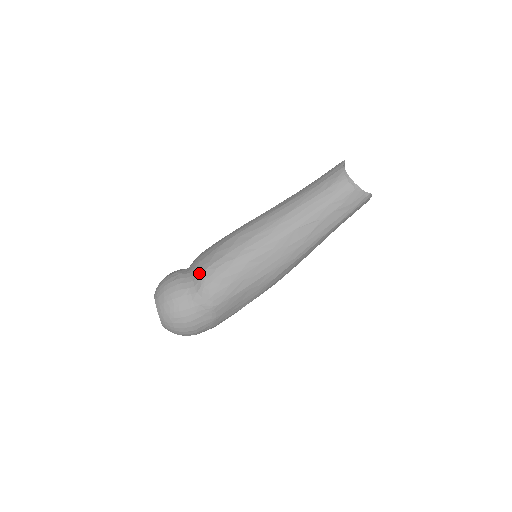
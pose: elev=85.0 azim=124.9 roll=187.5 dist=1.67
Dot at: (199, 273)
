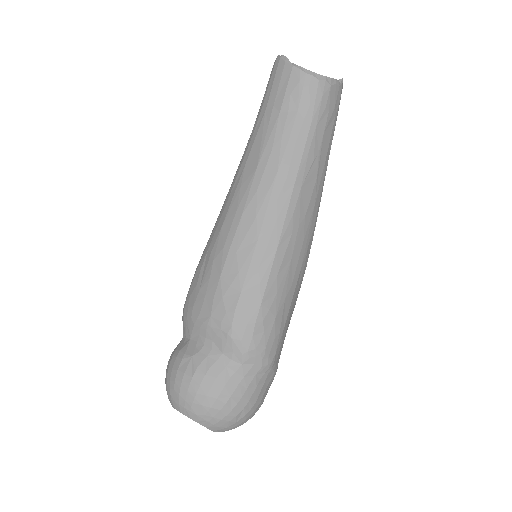
Dot at: (224, 339)
